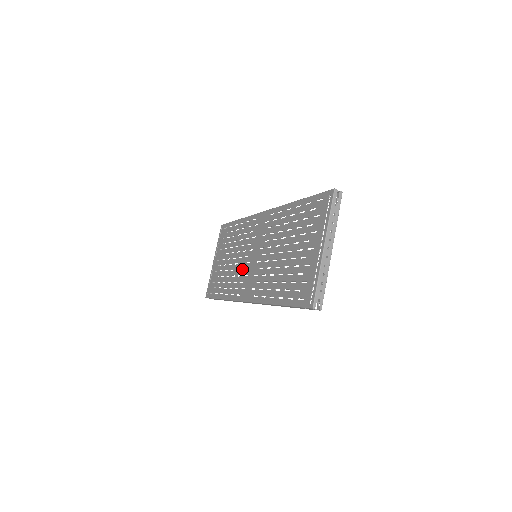
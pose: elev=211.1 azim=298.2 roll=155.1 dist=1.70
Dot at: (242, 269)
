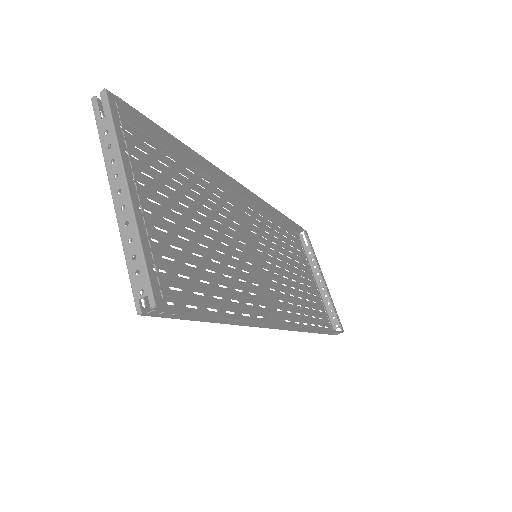
Dot at: (277, 282)
